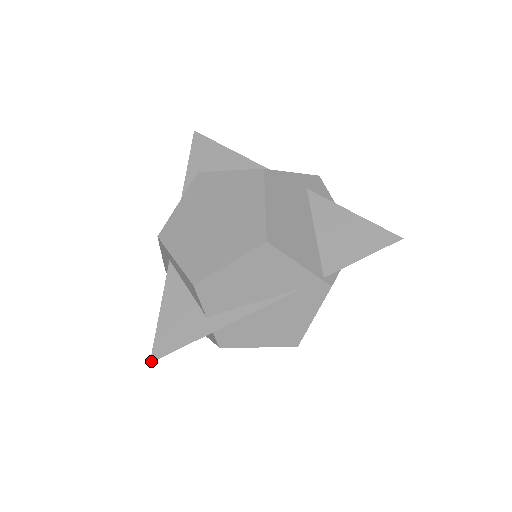
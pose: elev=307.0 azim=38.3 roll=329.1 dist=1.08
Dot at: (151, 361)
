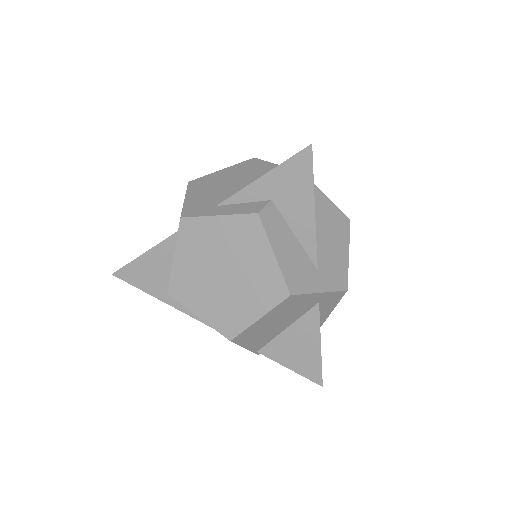
Dot at: (113, 274)
